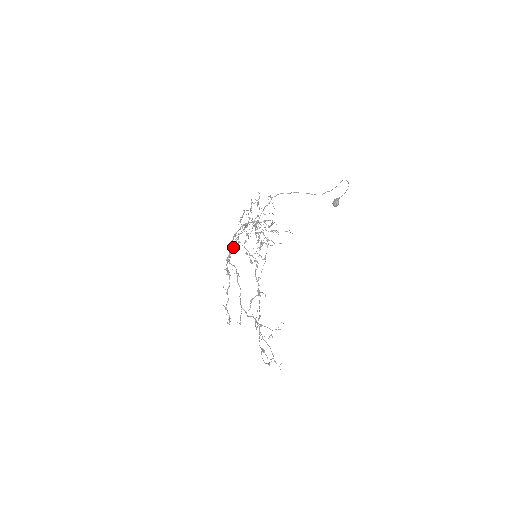
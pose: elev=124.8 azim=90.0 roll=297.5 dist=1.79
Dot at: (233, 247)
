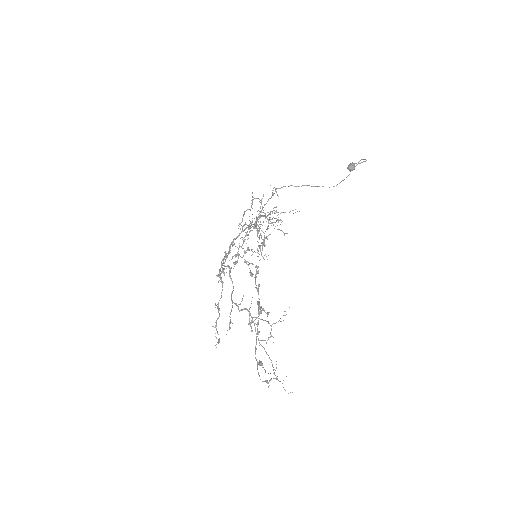
Dot at: (229, 253)
